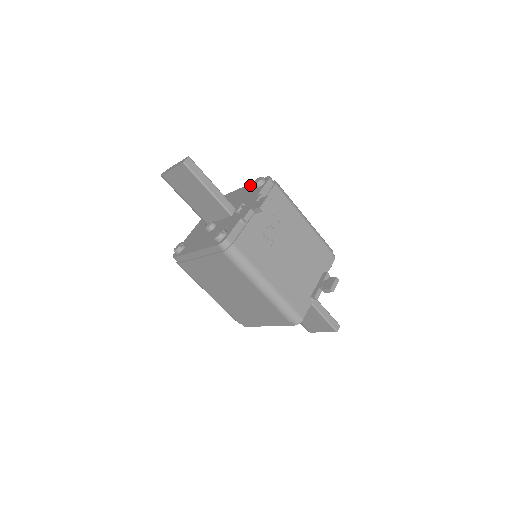
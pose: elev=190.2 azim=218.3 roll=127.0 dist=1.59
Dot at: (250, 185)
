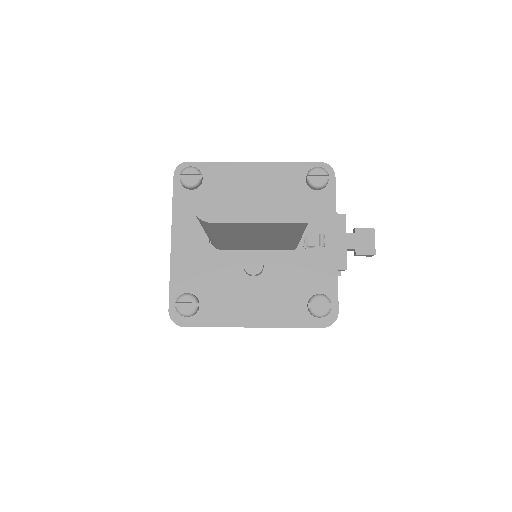
Dot at: (281, 168)
